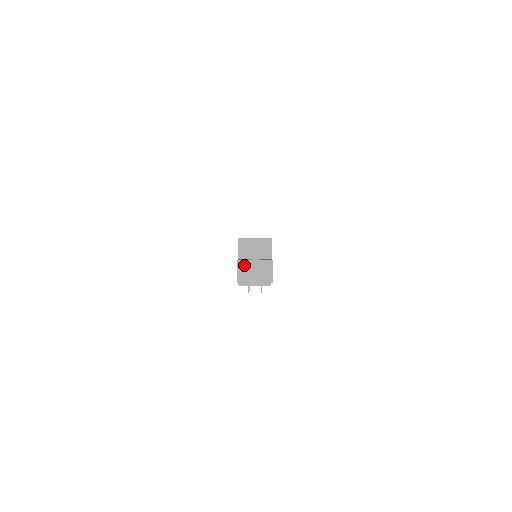
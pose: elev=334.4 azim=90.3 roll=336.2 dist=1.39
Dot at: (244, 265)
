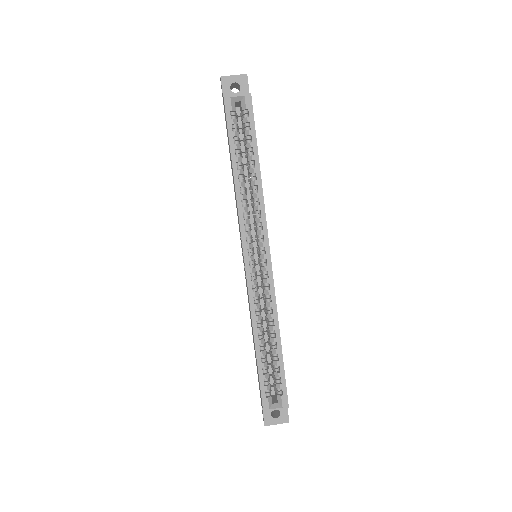
Dot at: (269, 424)
